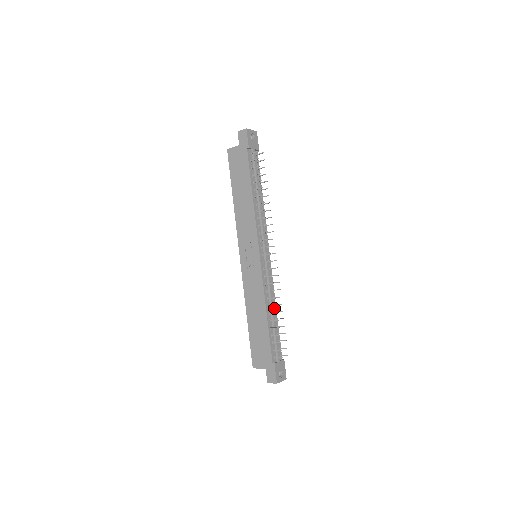
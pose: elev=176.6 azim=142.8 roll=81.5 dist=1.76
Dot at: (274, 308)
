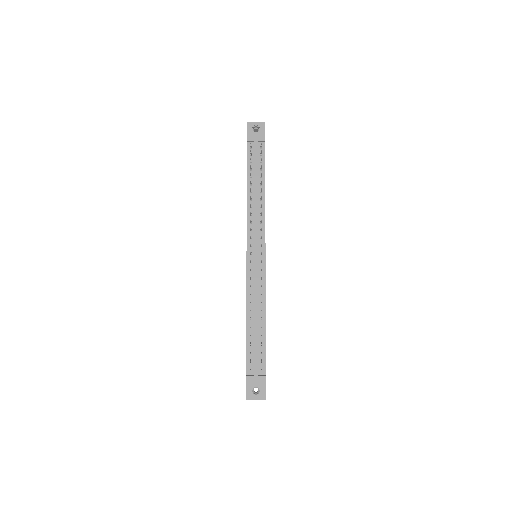
Dot at: (262, 314)
